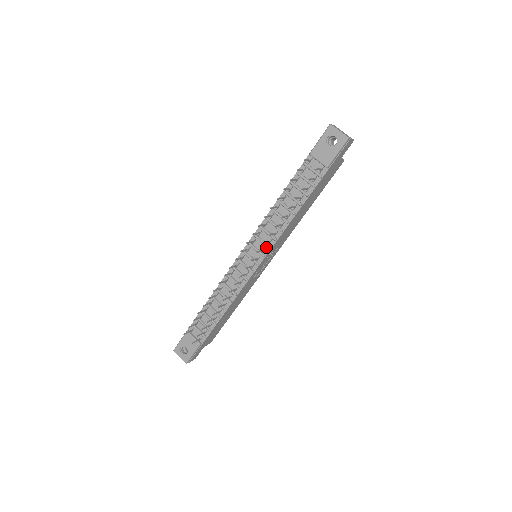
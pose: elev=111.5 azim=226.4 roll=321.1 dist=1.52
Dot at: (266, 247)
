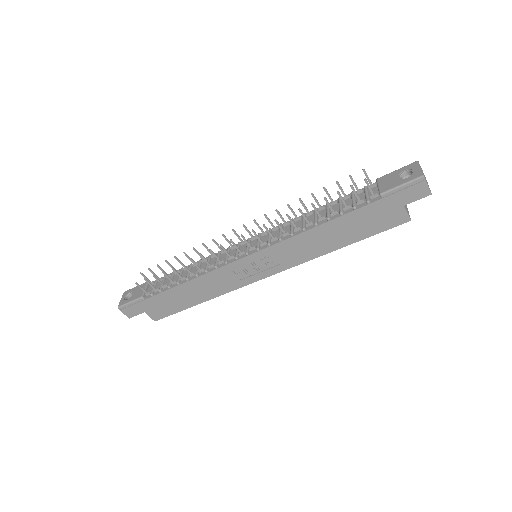
Dot at: (267, 243)
